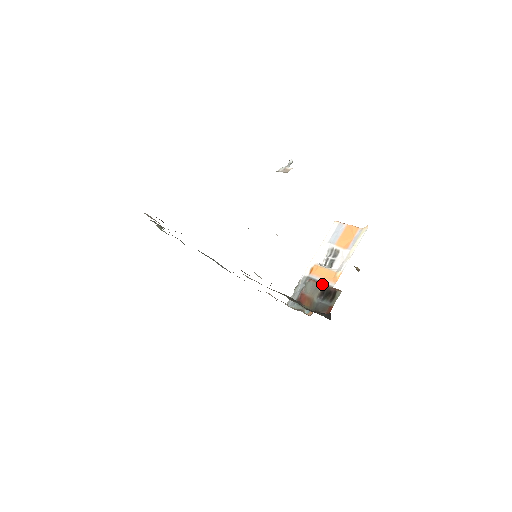
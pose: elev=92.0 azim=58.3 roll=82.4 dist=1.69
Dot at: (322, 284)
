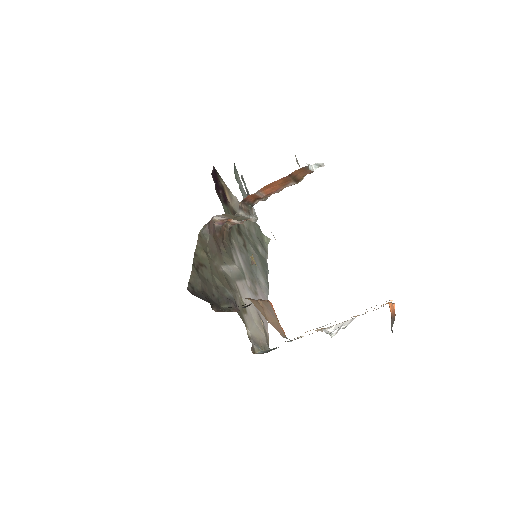
Dot at: (259, 299)
